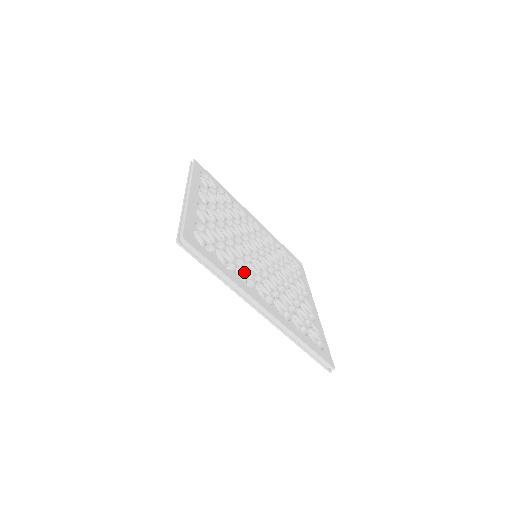
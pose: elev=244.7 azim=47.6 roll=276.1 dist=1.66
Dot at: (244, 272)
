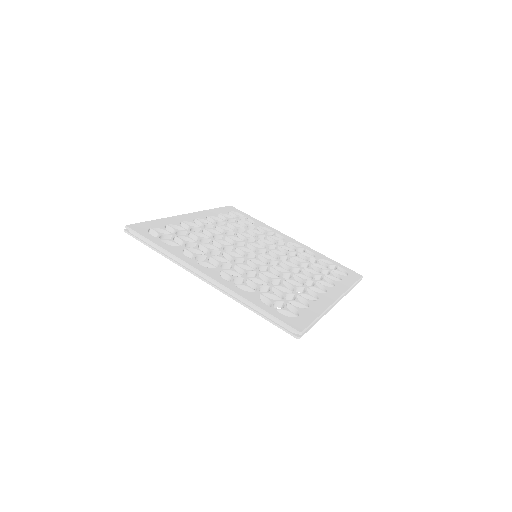
Dot at: (297, 289)
